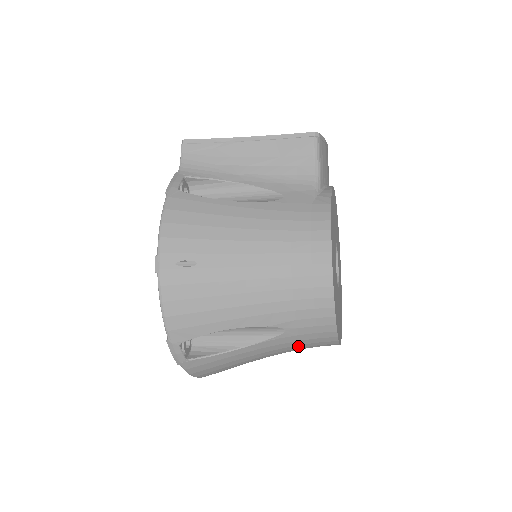
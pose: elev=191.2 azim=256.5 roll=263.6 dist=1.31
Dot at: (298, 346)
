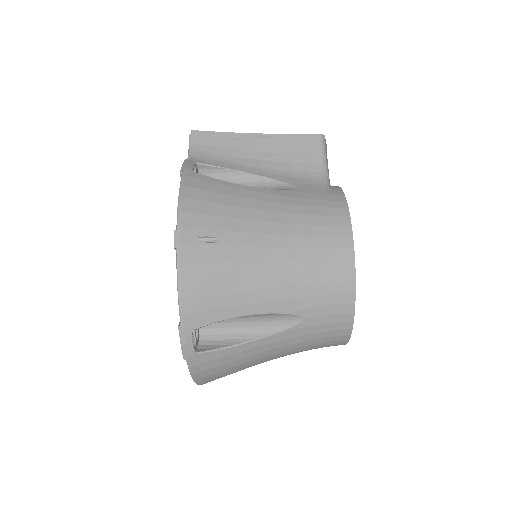
Dot at: (309, 342)
